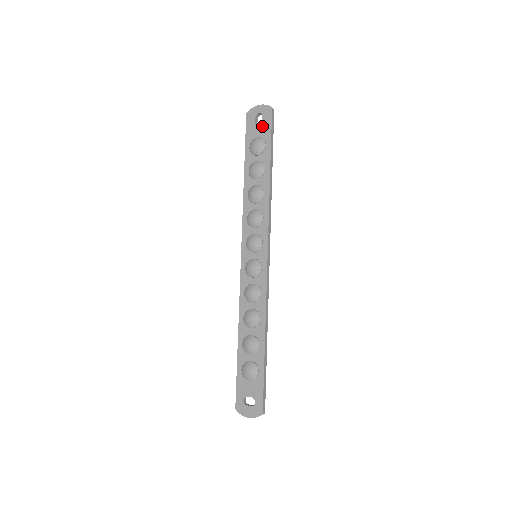
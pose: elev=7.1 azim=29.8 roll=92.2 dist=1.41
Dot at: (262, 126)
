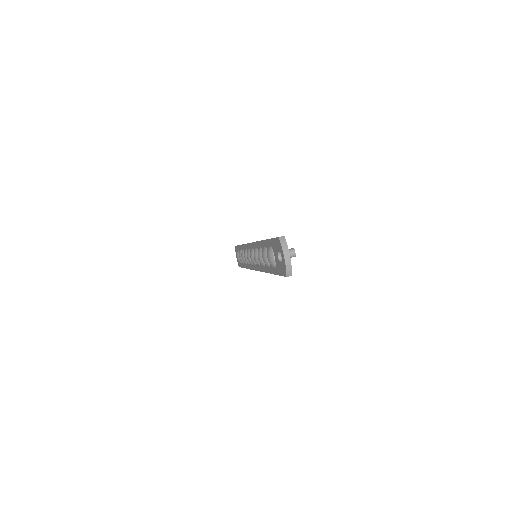
Dot at: (278, 262)
